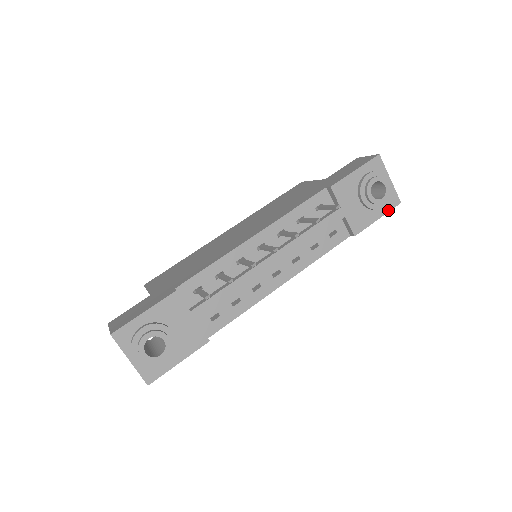
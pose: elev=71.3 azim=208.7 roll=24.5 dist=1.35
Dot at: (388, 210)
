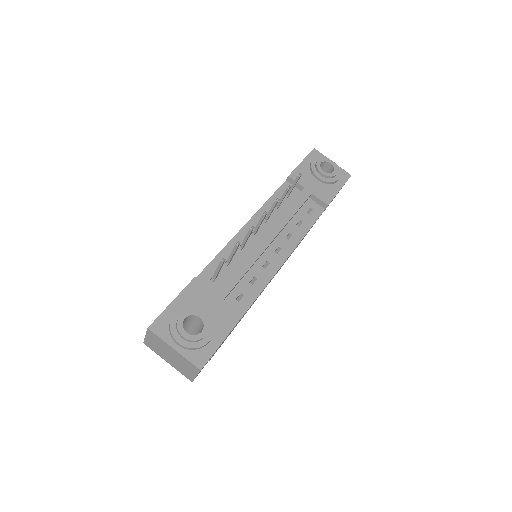
Dot at: (344, 182)
